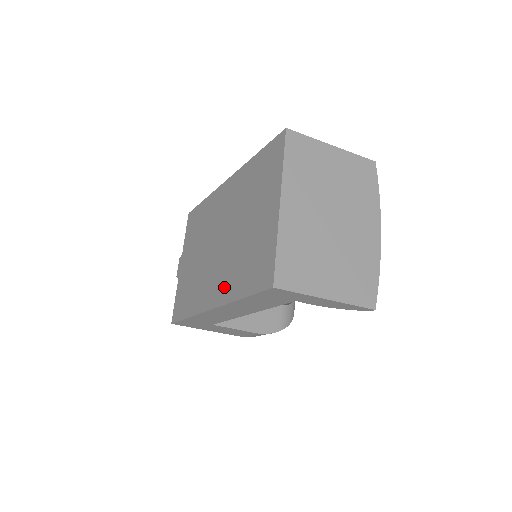
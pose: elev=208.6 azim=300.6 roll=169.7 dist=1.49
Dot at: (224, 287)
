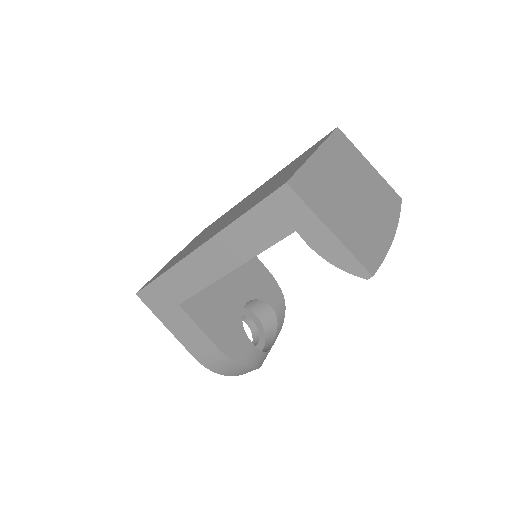
Dot at: (223, 226)
